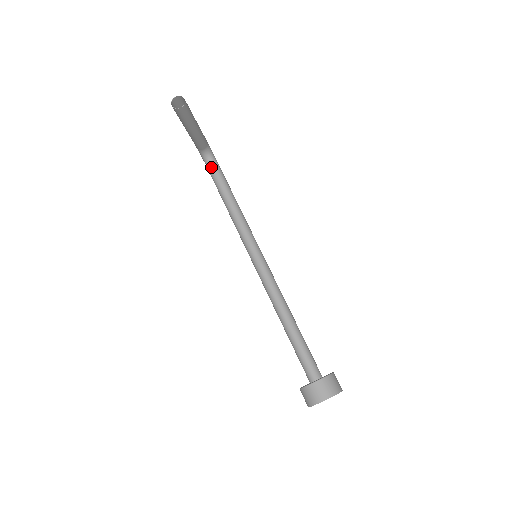
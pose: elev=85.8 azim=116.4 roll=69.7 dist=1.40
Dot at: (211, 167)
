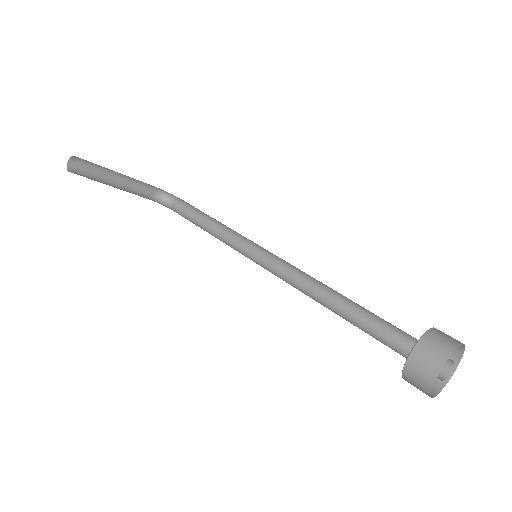
Dot at: (173, 206)
